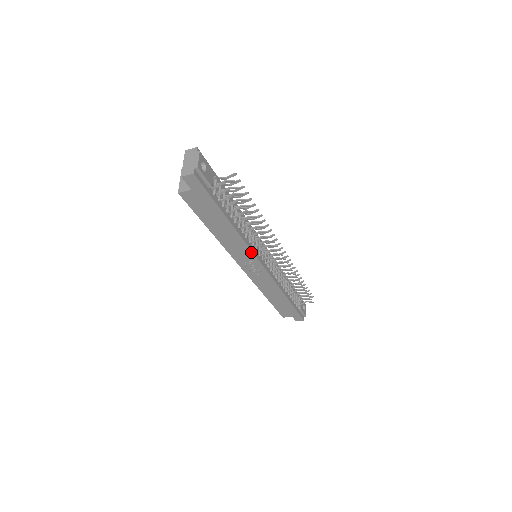
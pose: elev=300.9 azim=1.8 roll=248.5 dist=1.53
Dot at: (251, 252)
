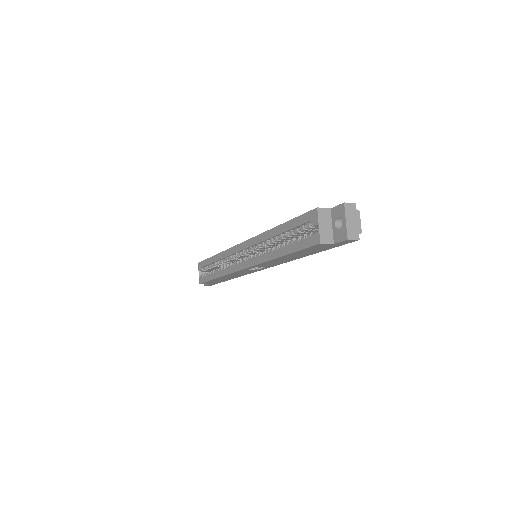
Dot at: occluded
